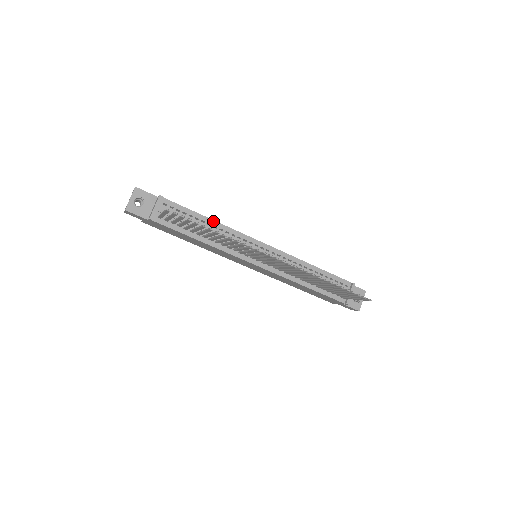
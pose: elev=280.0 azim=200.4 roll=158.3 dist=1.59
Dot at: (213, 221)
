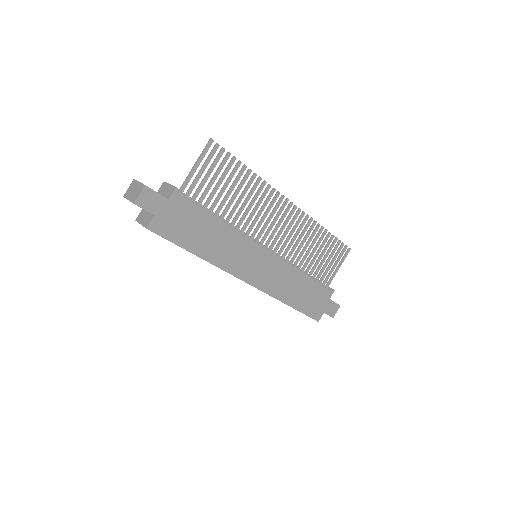
Dot at: occluded
